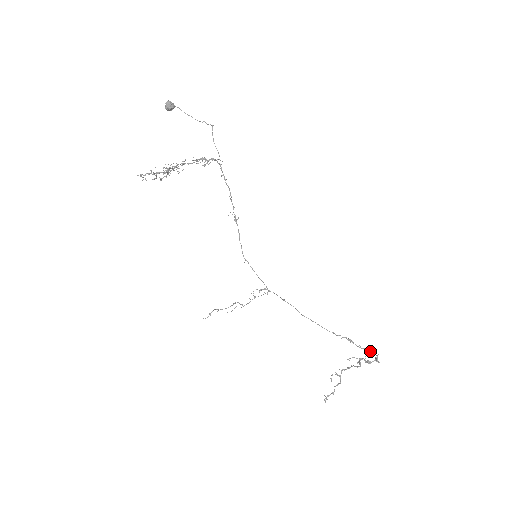
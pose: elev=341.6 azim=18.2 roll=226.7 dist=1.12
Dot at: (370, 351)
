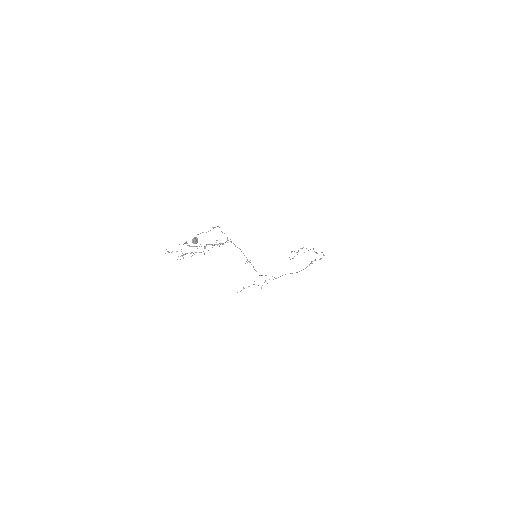
Dot at: (321, 258)
